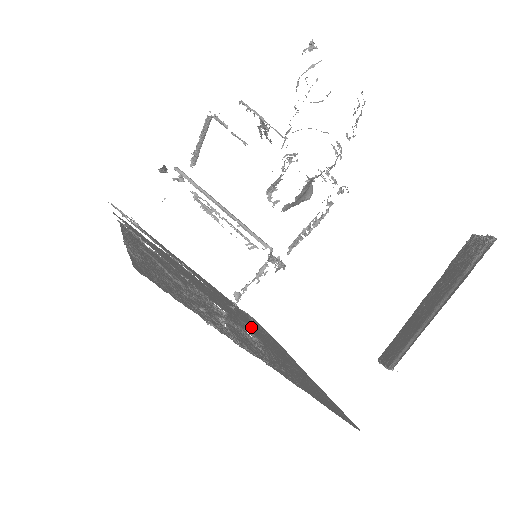
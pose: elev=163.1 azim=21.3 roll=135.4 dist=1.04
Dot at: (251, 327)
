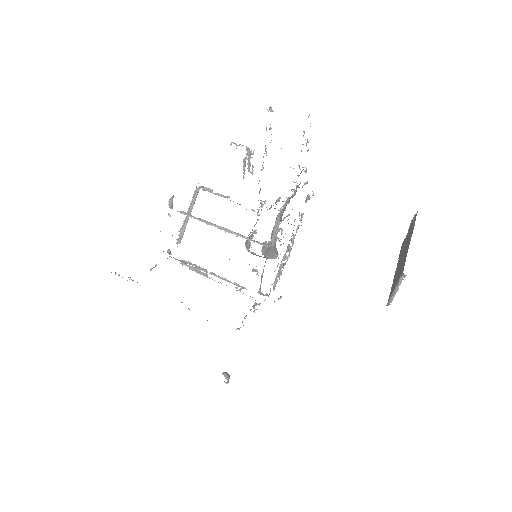
Dot at: occluded
